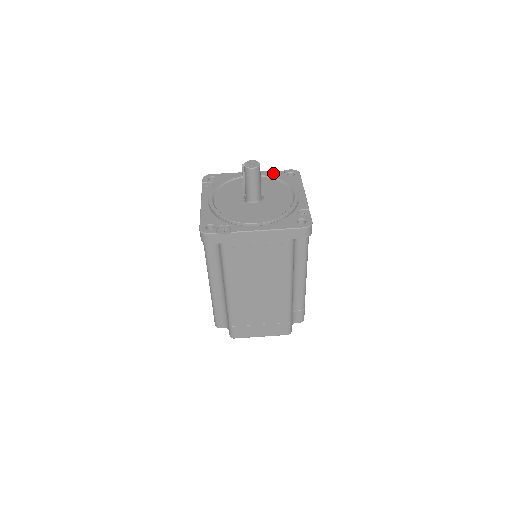
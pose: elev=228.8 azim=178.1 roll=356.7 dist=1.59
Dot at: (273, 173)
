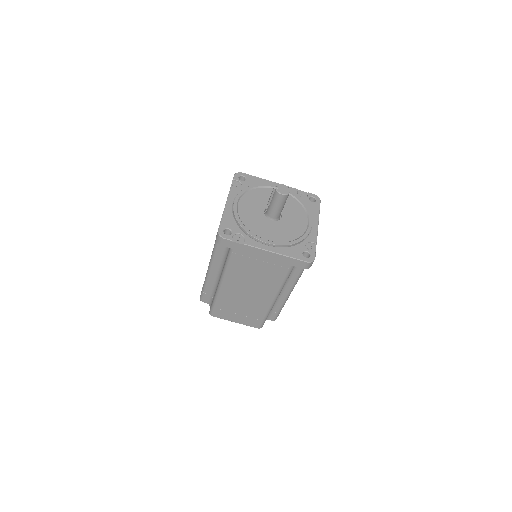
Dot at: (297, 192)
